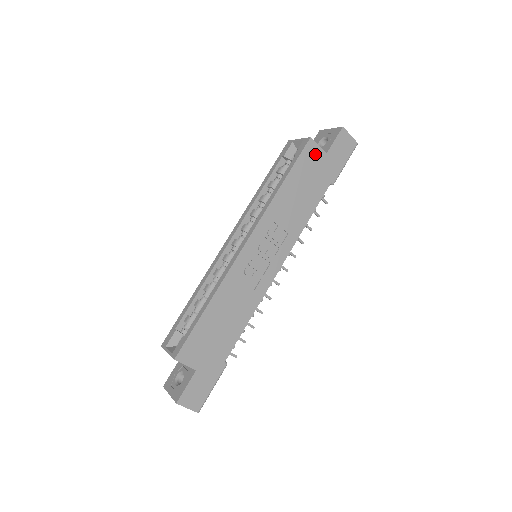
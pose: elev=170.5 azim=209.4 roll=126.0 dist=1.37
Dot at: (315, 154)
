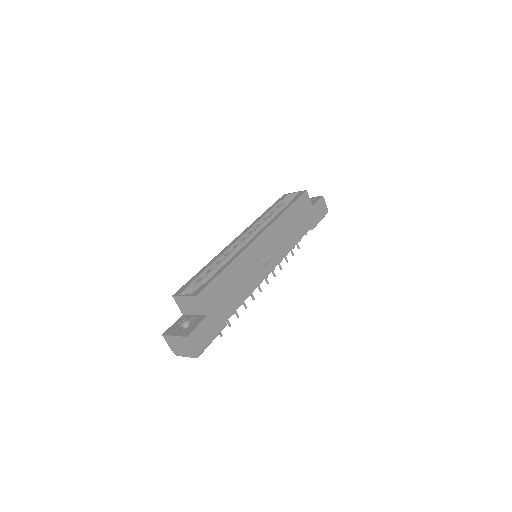
Dot at: (307, 202)
